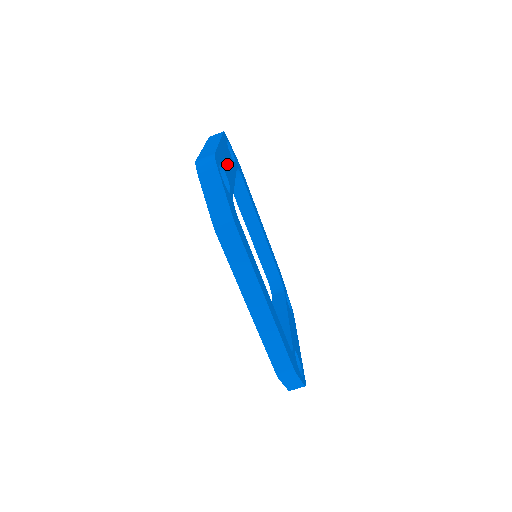
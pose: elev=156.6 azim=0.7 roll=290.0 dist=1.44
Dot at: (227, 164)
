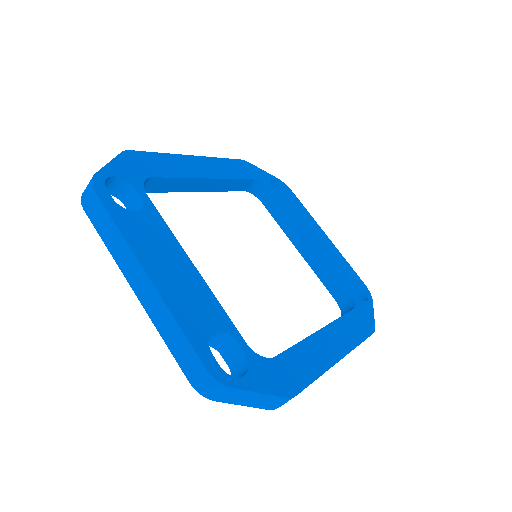
Dot at: (181, 284)
